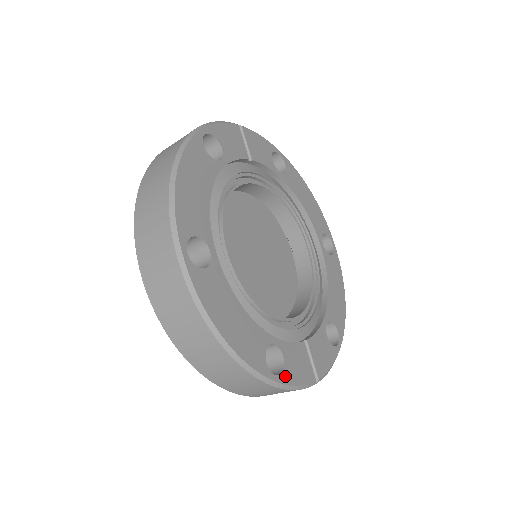
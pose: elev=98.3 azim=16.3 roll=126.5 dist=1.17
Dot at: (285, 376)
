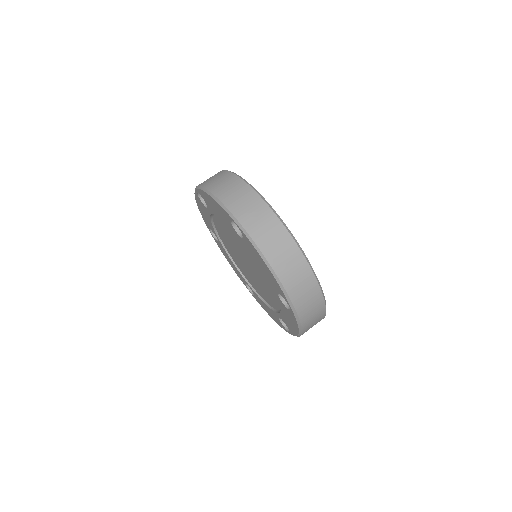
Dot at: occluded
